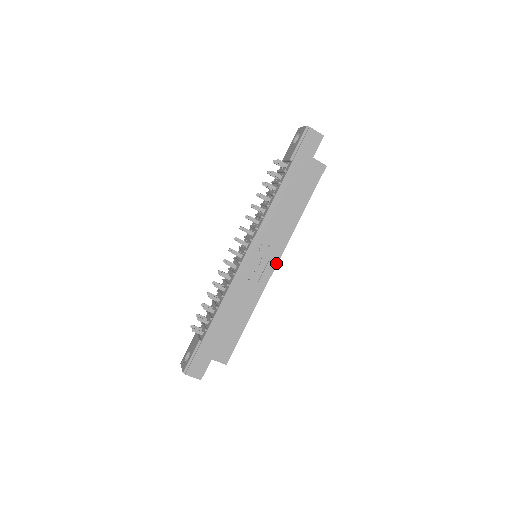
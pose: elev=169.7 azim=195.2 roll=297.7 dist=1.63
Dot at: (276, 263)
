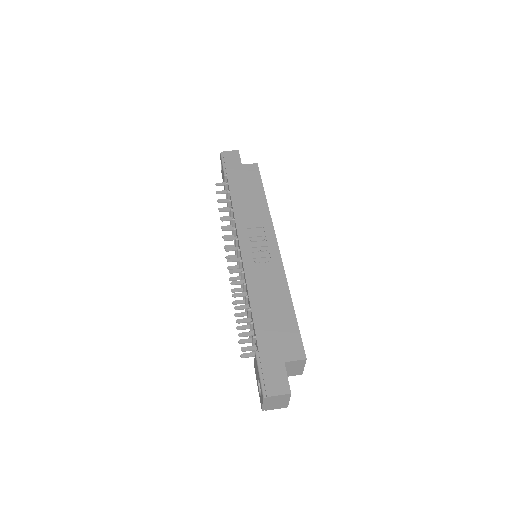
Dot at: (275, 242)
